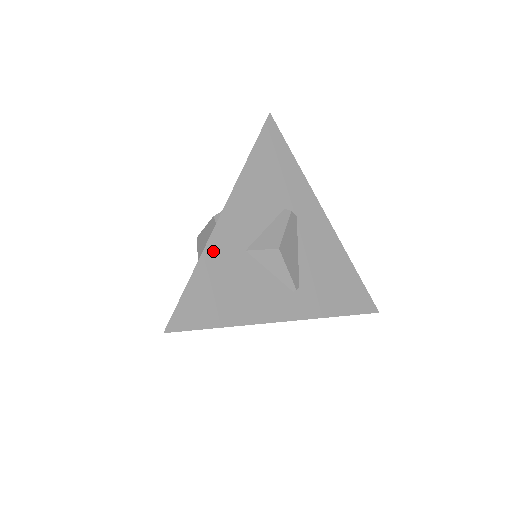
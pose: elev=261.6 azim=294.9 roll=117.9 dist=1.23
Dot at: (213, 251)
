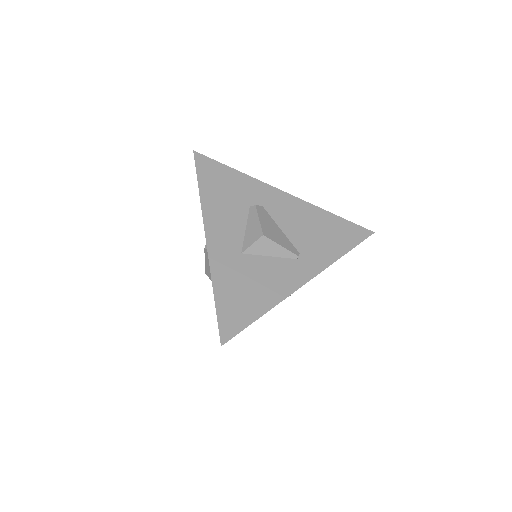
Dot at: (218, 268)
